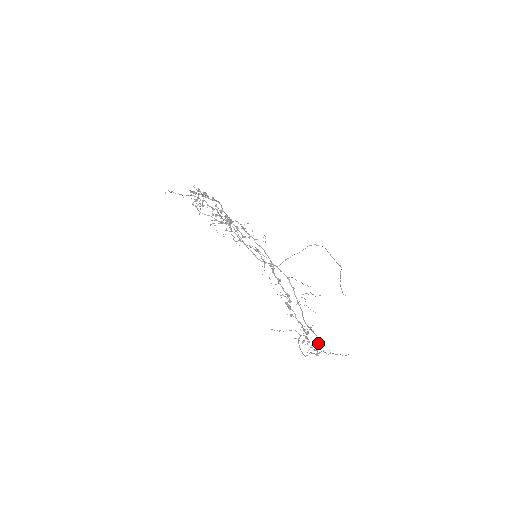
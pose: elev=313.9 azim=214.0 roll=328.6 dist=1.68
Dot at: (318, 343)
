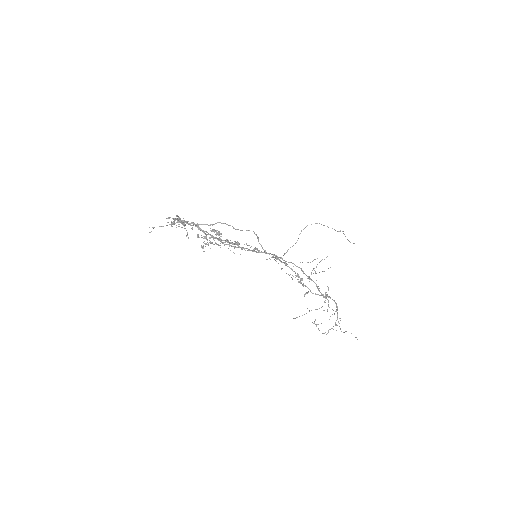
Dot at: (336, 311)
